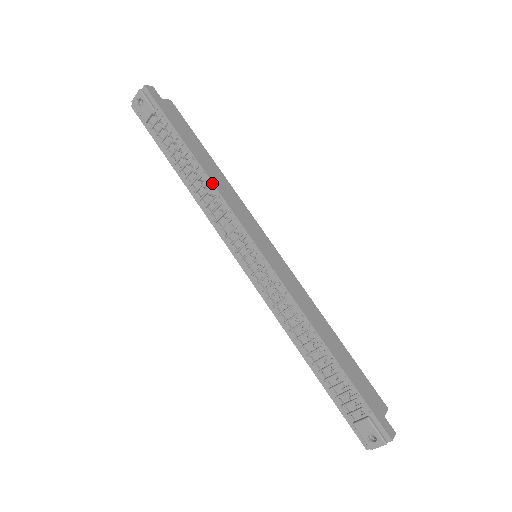
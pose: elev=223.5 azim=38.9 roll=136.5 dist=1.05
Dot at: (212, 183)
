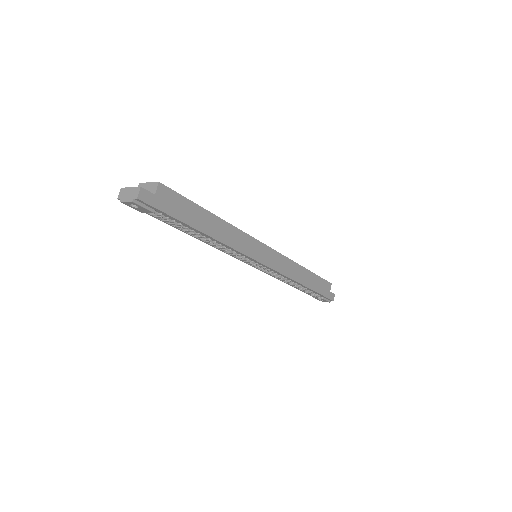
Dot at: (223, 244)
